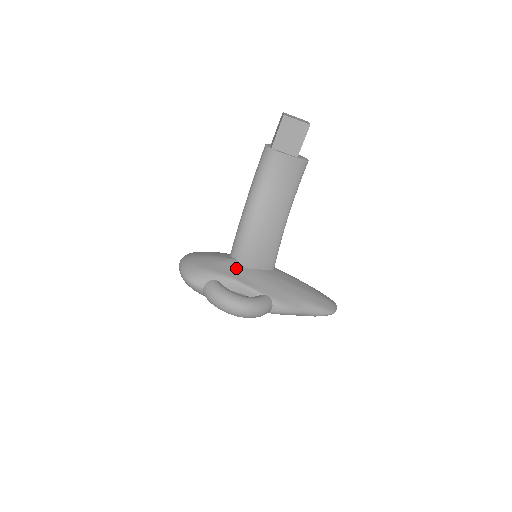
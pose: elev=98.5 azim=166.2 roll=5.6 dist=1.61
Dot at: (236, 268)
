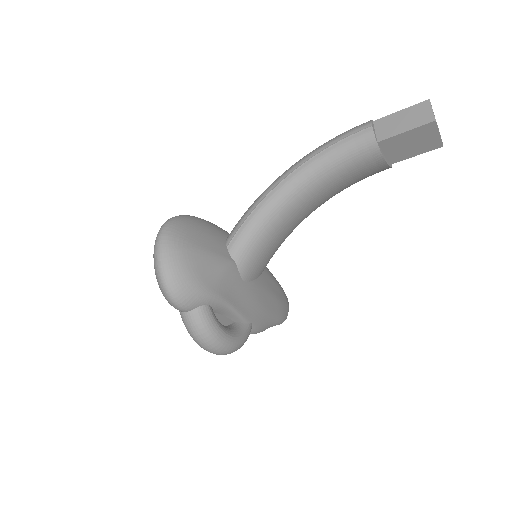
Dot at: (234, 283)
